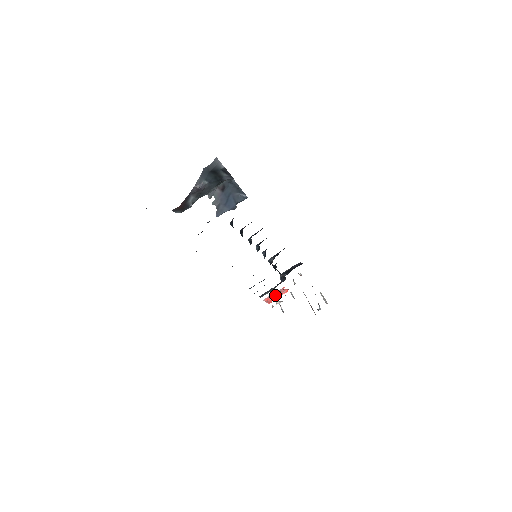
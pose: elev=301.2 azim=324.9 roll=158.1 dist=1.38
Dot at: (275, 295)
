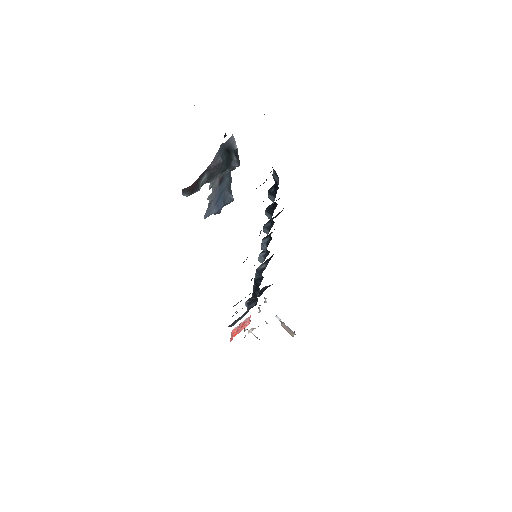
Dot at: (241, 326)
